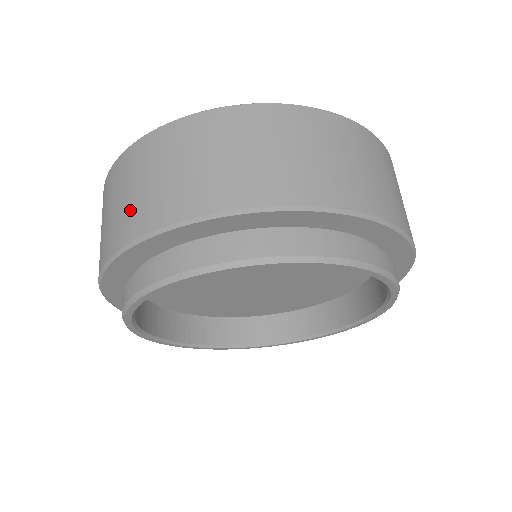
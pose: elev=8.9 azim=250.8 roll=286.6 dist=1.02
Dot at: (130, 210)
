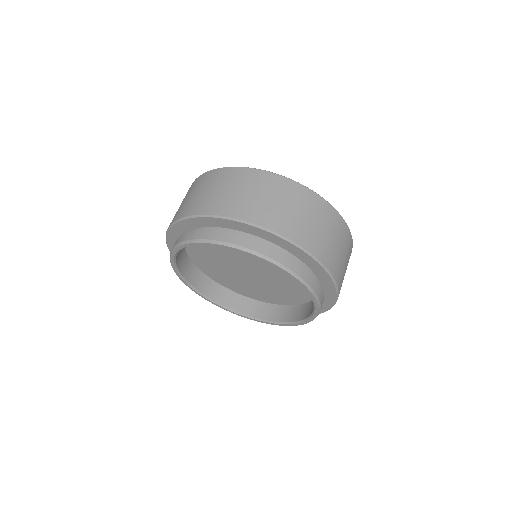
Dot at: occluded
